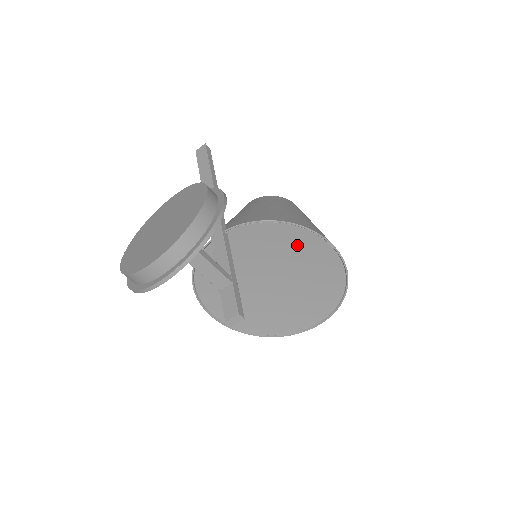
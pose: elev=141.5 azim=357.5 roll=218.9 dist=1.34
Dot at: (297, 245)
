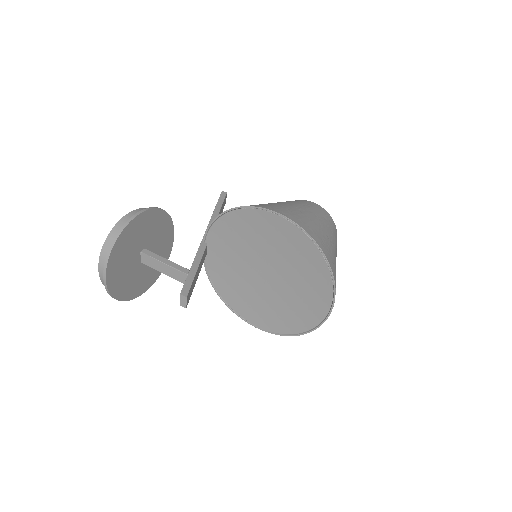
Dot at: (251, 226)
